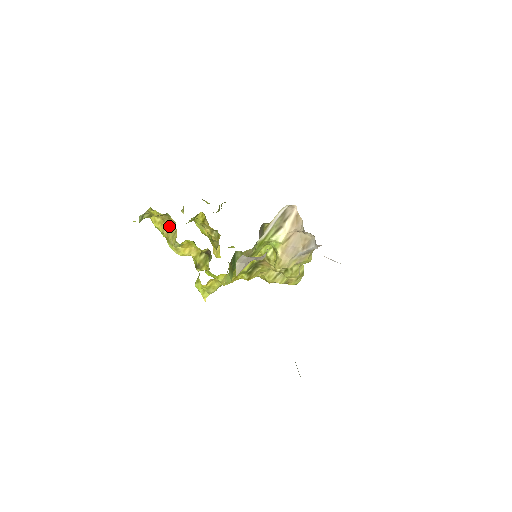
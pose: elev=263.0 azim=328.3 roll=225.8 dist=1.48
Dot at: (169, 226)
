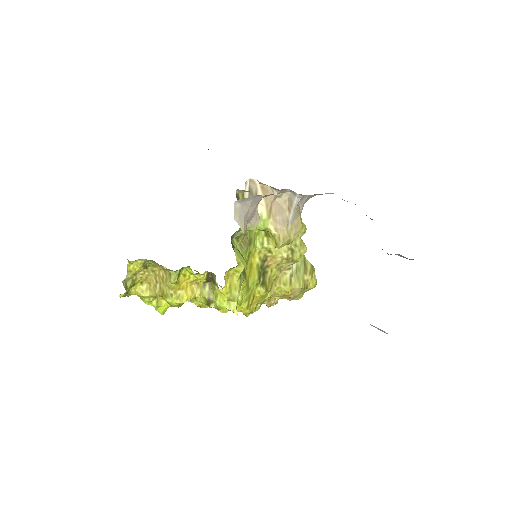
Dot at: (157, 280)
